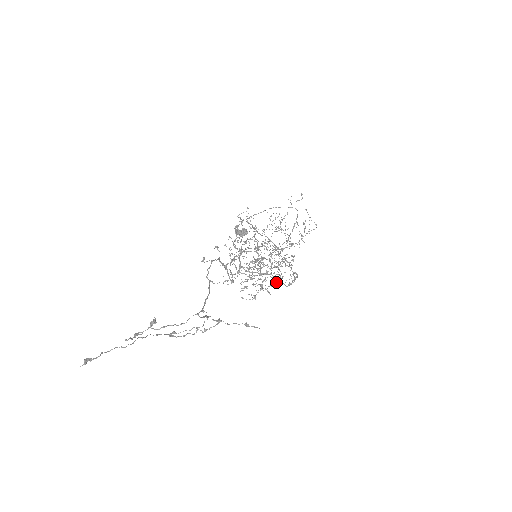
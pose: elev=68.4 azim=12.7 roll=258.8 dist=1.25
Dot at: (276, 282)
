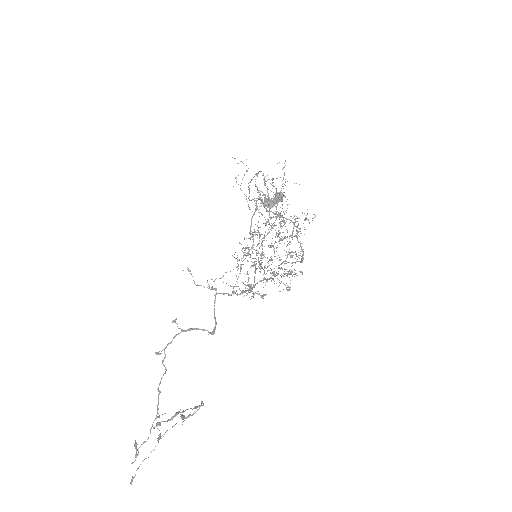
Dot at: occluded
